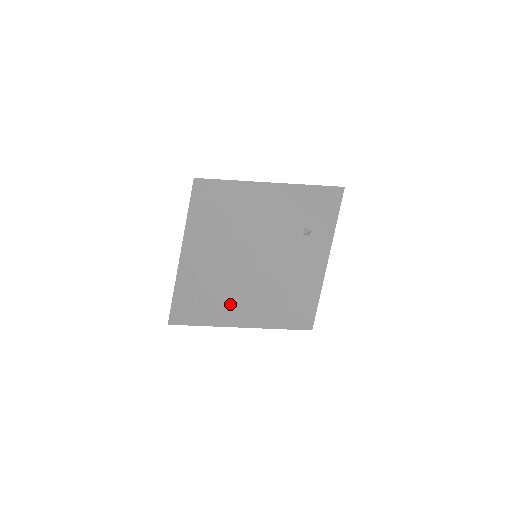
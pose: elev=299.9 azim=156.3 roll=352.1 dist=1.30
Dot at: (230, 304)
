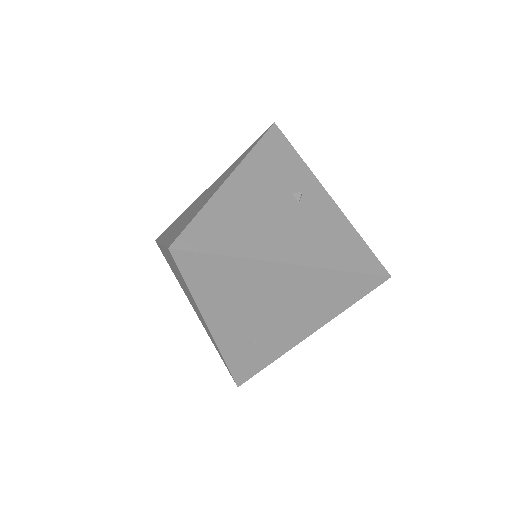
Dot at: (293, 322)
